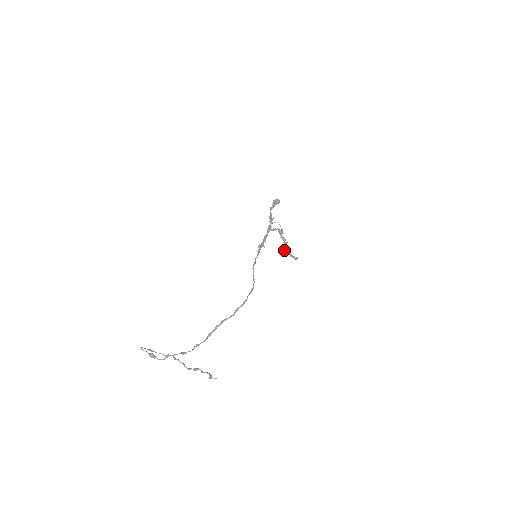
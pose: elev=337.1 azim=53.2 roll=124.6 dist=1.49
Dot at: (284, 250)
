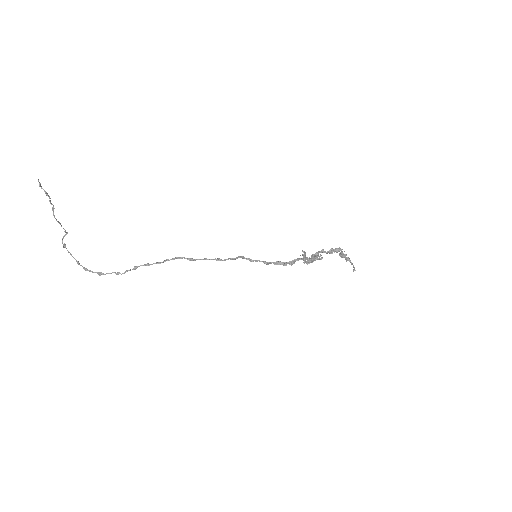
Dot at: (304, 262)
